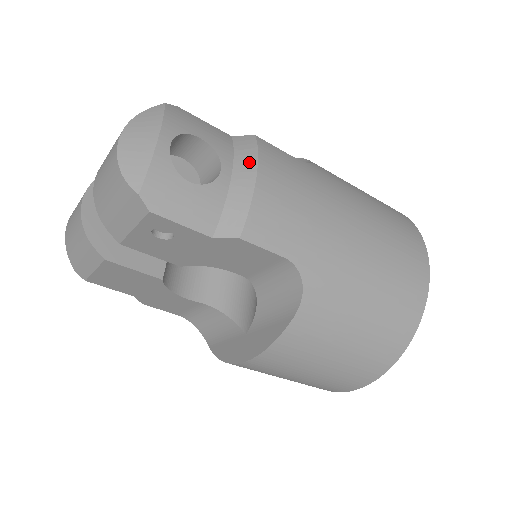
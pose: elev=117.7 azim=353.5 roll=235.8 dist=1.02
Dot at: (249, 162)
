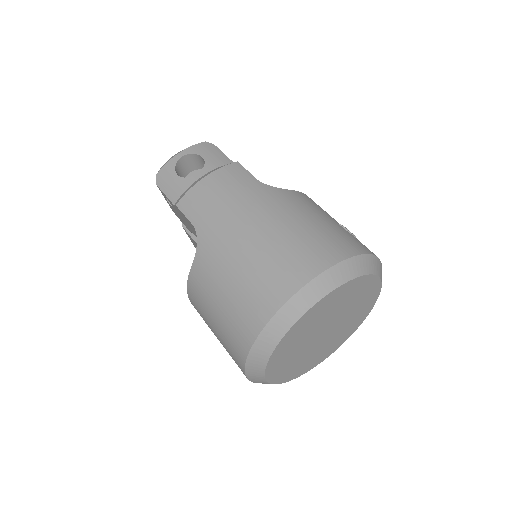
Dot at: (212, 171)
